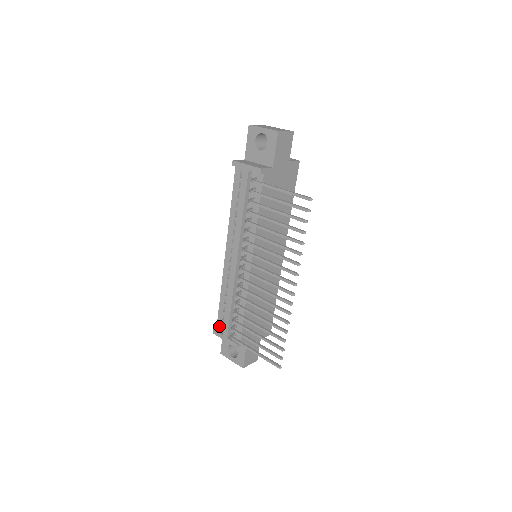
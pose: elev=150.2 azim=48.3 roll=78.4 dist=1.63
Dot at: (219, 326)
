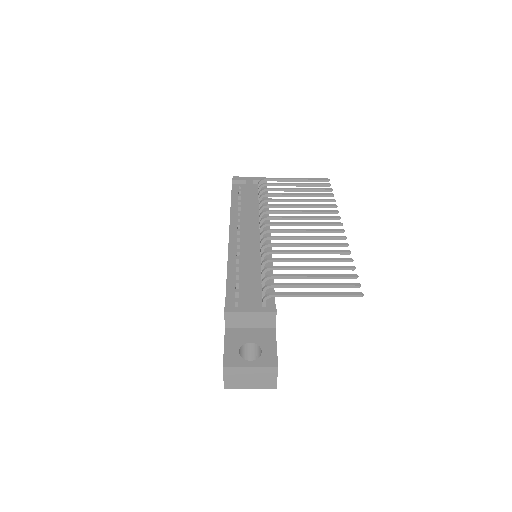
Dot at: occluded
